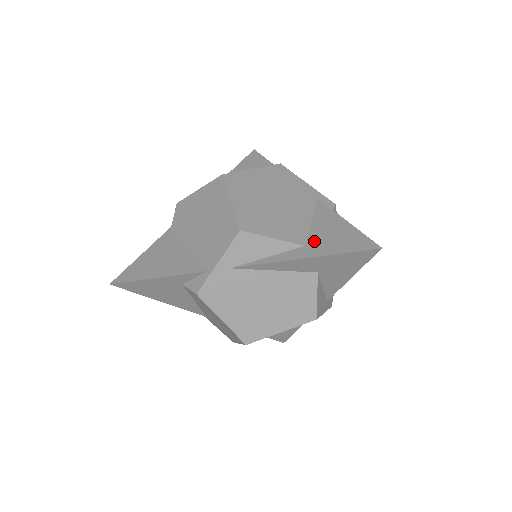
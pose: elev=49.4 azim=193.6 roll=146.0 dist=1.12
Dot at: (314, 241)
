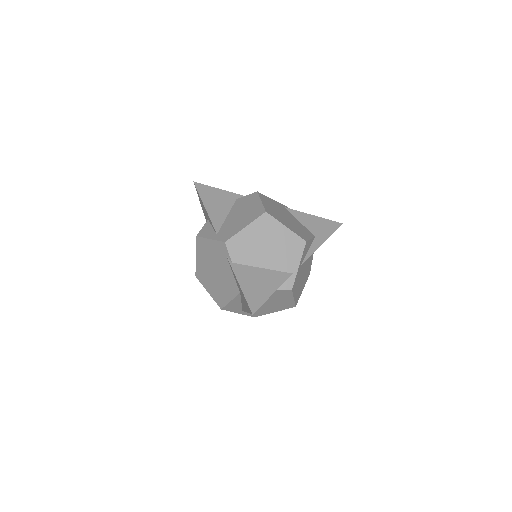
Dot at: (315, 232)
